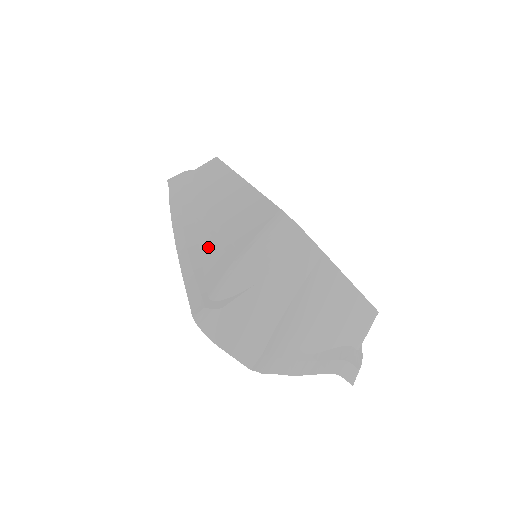
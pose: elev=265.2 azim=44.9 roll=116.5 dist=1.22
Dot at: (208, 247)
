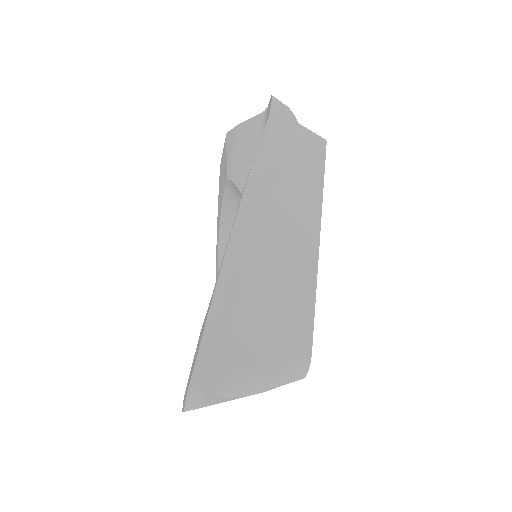
Dot at: (244, 309)
